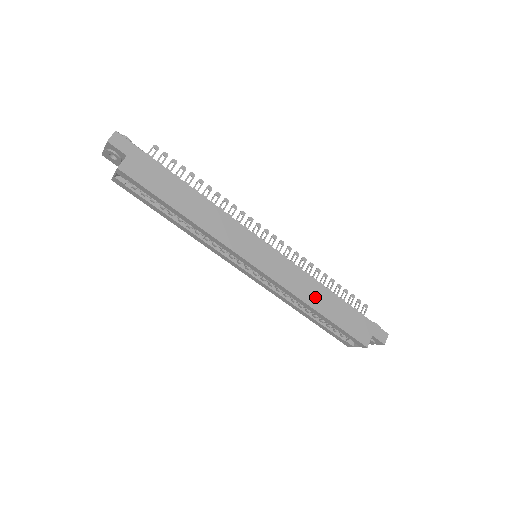
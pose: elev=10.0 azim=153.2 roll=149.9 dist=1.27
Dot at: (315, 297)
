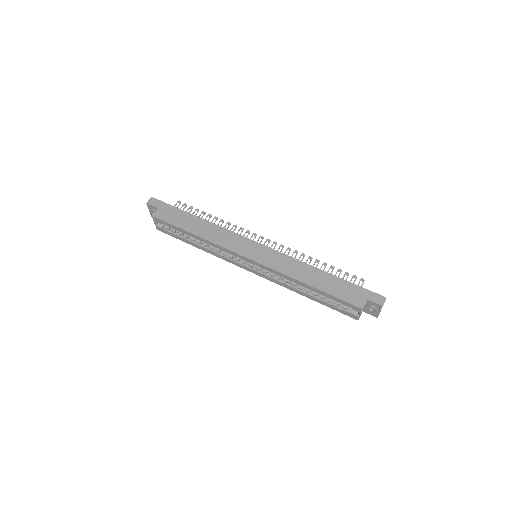
Dot at: (304, 274)
